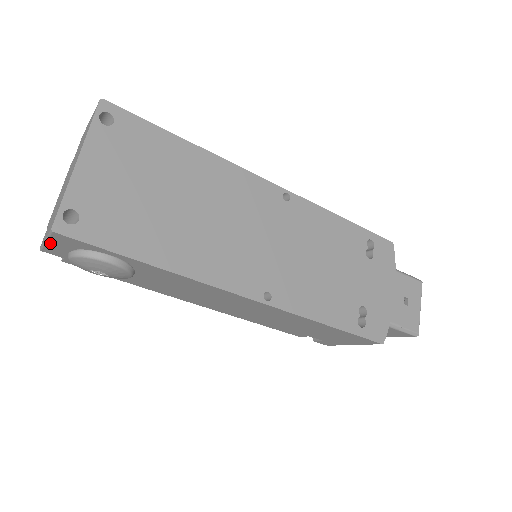
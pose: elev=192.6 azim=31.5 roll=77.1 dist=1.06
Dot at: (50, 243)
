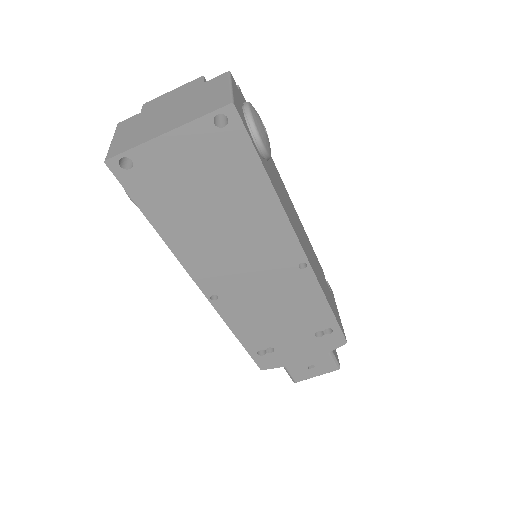
Dot at: occluded
